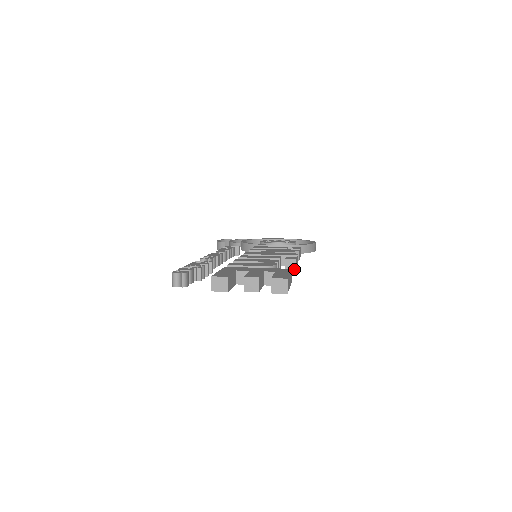
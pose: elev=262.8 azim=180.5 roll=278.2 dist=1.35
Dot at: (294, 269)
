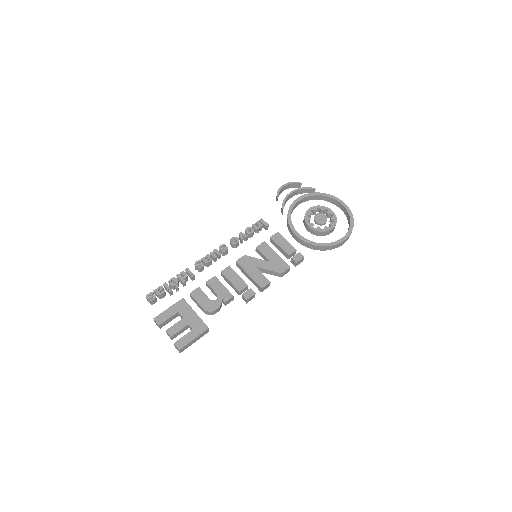
Dot at: (246, 302)
